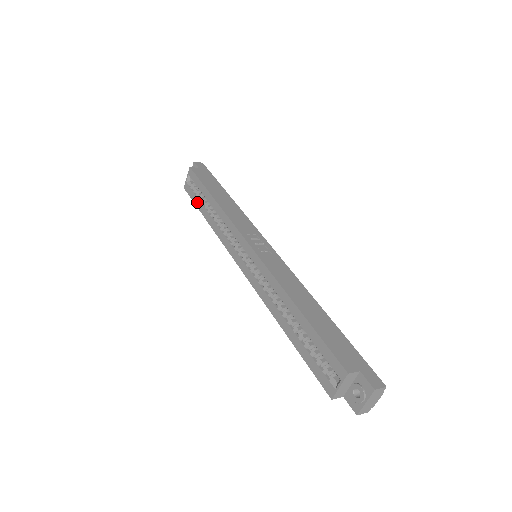
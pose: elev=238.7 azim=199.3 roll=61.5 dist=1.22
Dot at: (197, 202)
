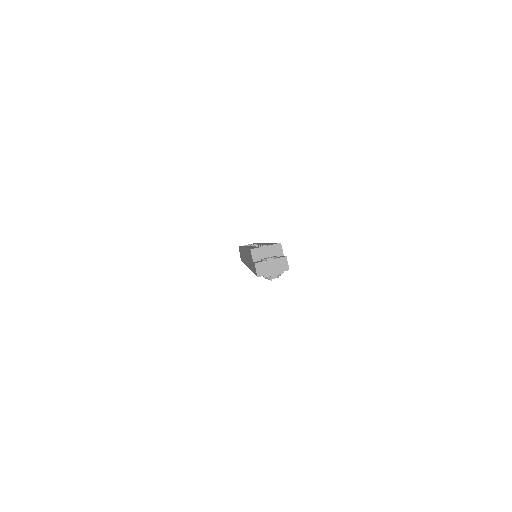
Dot at: occluded
